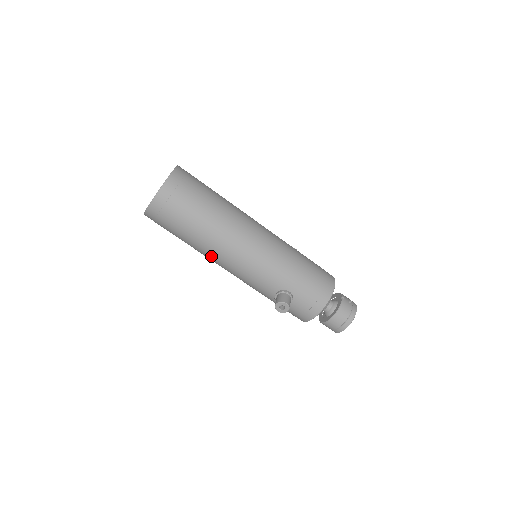
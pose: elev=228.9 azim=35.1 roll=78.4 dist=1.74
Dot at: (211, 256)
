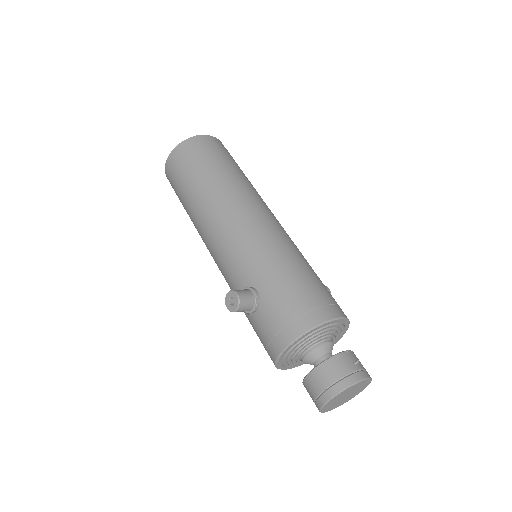
Dot at: (200, 230)
